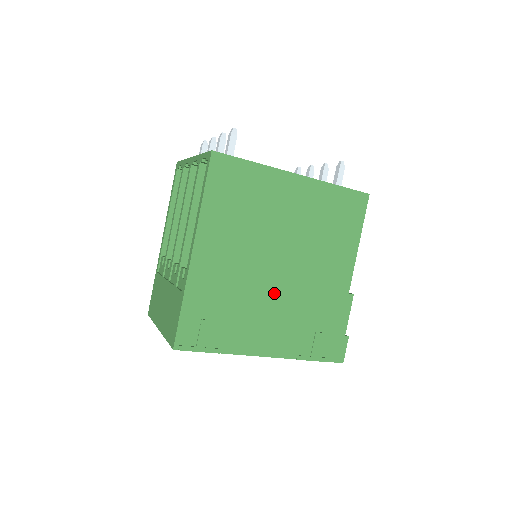
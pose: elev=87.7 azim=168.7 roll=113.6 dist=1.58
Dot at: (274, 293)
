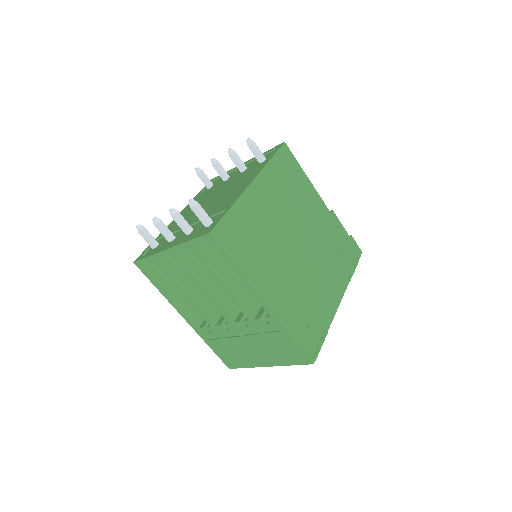
Dot at: (311, 265)
